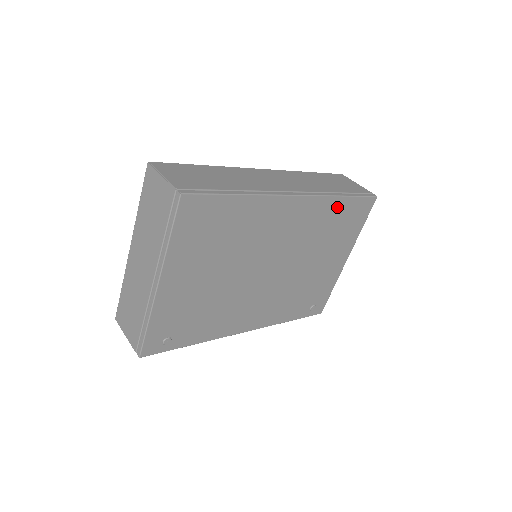
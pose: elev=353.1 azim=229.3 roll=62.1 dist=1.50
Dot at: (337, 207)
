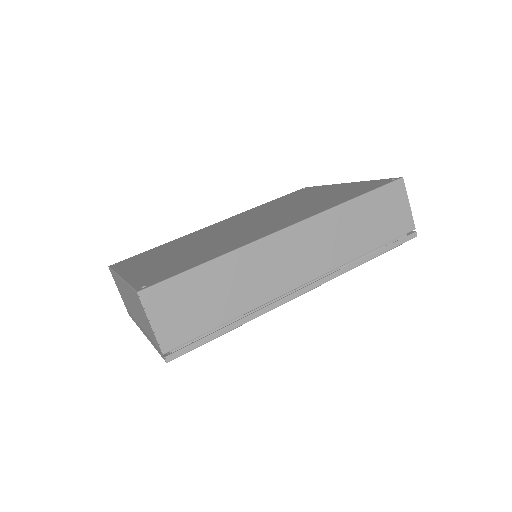
Dot at: occluded
